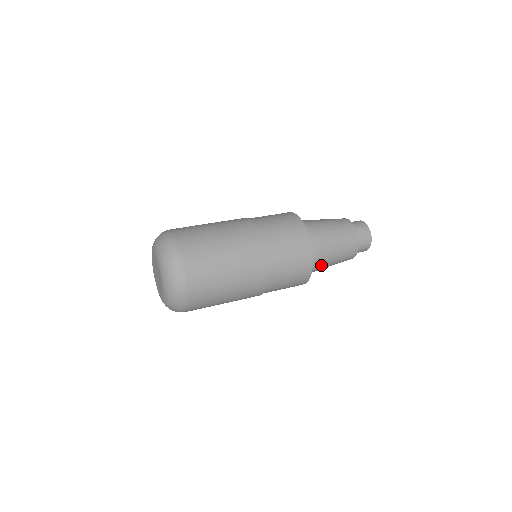
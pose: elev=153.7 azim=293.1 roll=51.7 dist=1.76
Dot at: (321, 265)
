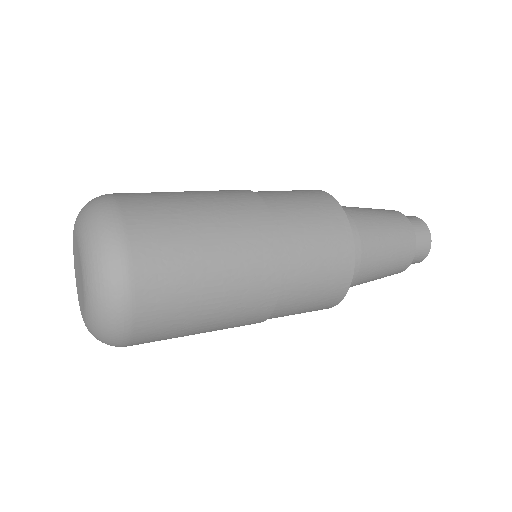
Dot at: occluded
